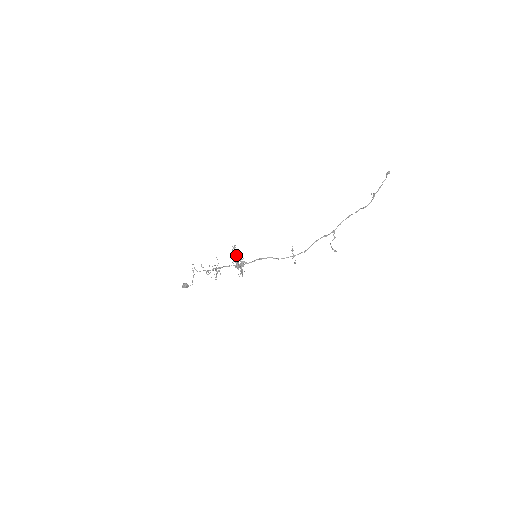
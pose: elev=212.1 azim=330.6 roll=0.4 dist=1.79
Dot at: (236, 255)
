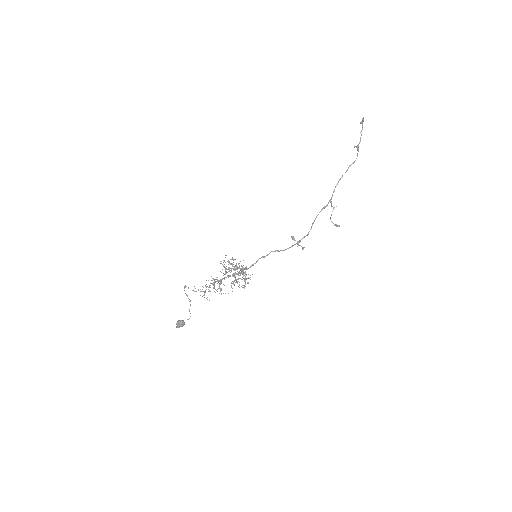
Dot at: (231, 264)
